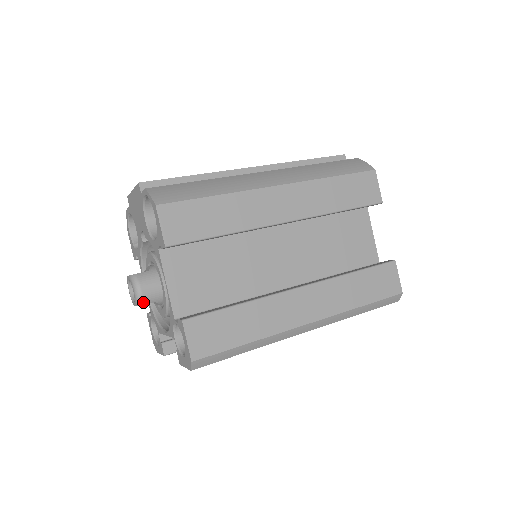
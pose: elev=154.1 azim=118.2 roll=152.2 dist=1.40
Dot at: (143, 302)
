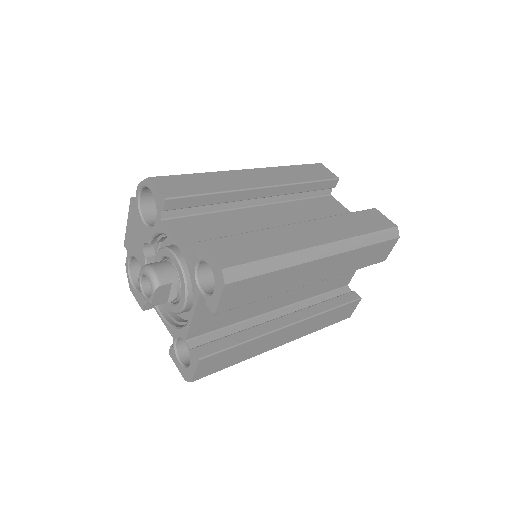
Dot at: (159, 282)
